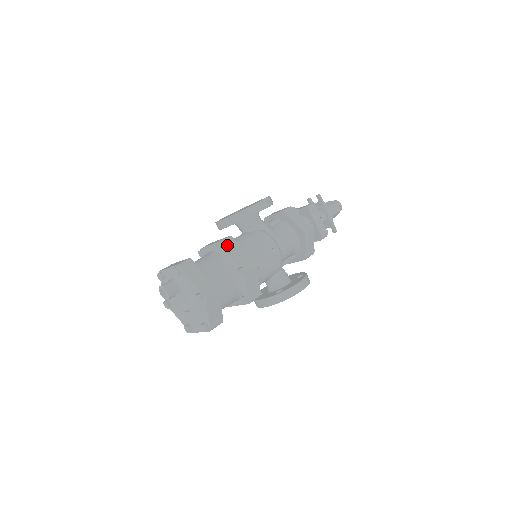
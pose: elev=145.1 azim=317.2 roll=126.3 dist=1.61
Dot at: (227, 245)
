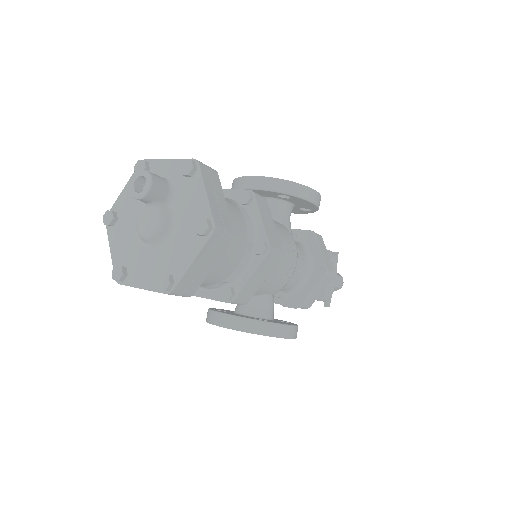
Dot at: (260, 202)
